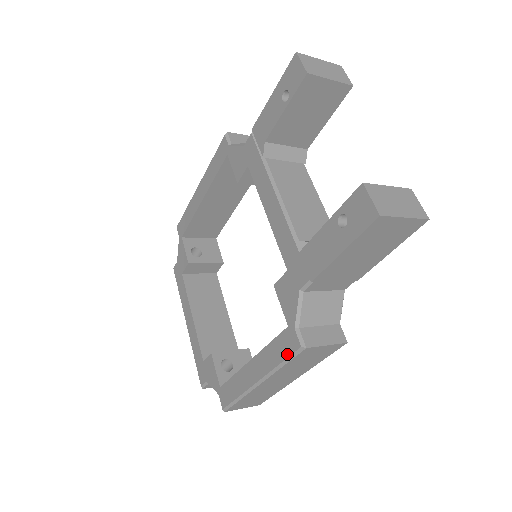
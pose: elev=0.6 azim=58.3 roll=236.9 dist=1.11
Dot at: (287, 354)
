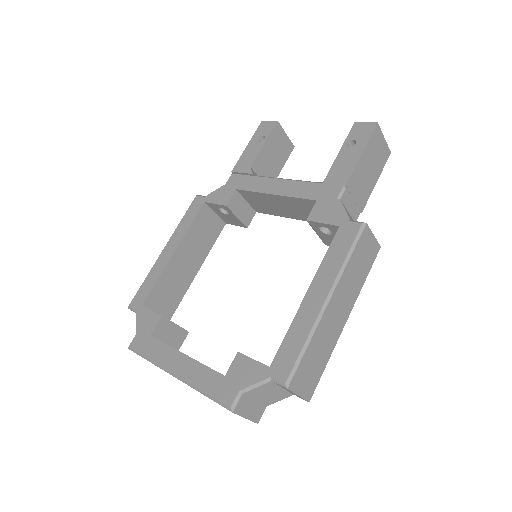
Dot at: (351, 241)
